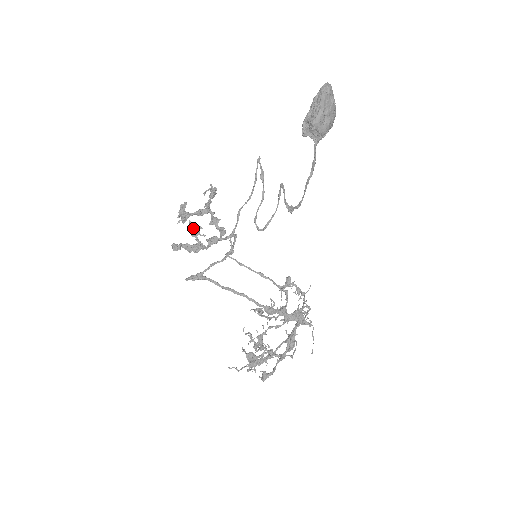
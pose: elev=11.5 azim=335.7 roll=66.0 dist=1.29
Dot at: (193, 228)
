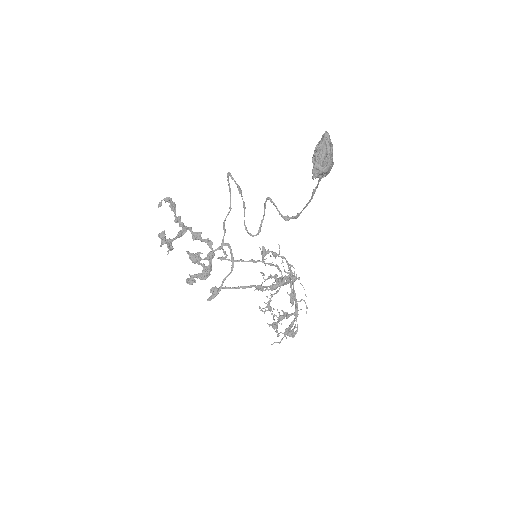
Dot at: (194, 257)
